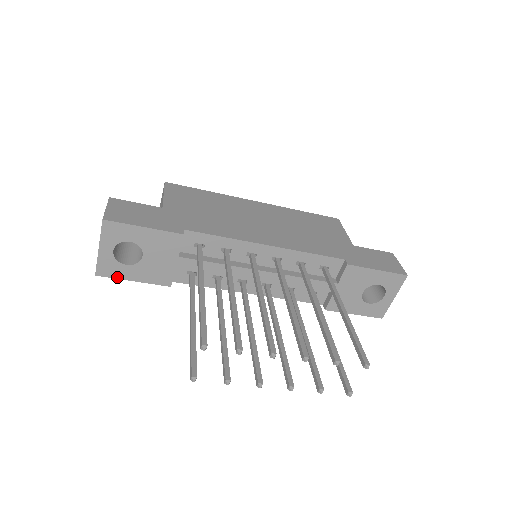
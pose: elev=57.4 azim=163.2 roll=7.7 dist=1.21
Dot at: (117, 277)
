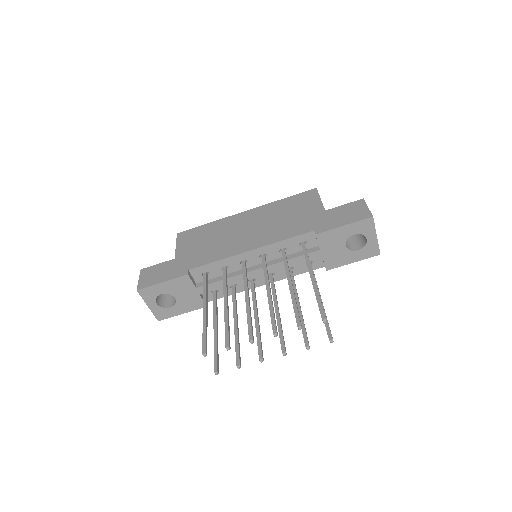
Dot at: (171, 316)
